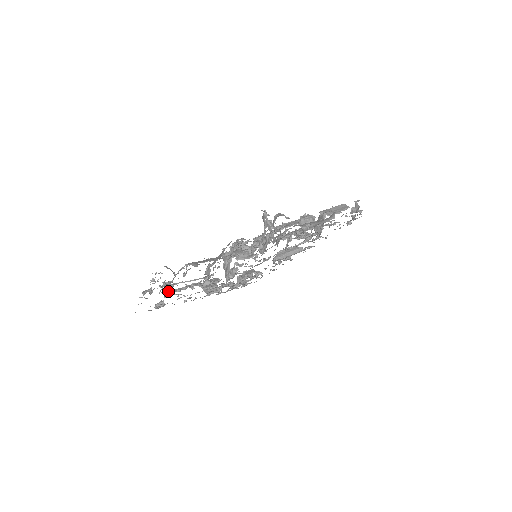
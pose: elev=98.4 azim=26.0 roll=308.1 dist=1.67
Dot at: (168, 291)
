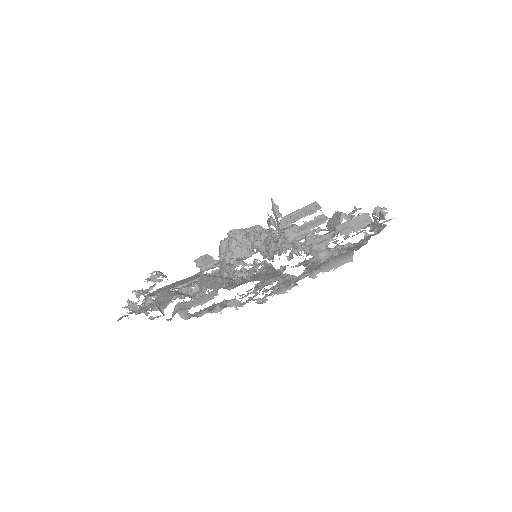
Dot at: occluded
